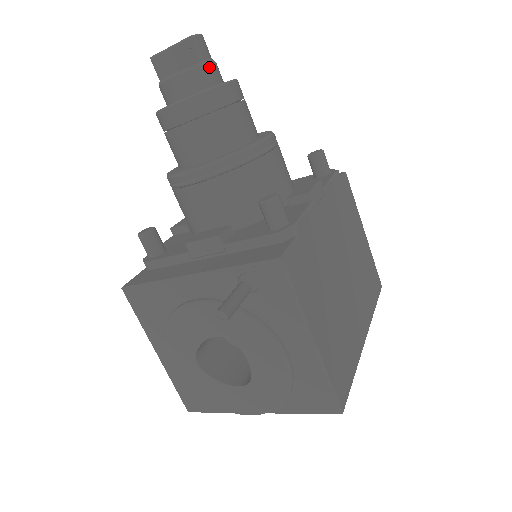
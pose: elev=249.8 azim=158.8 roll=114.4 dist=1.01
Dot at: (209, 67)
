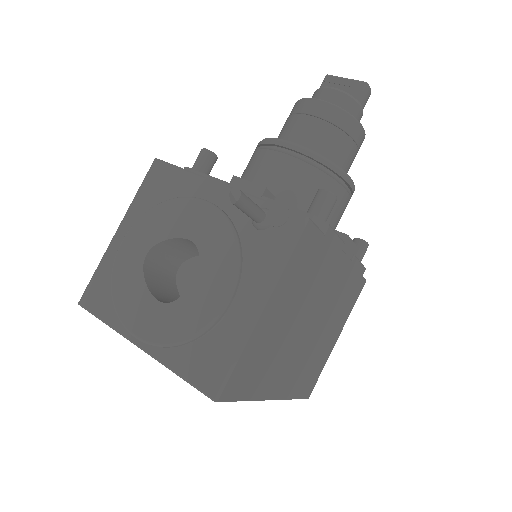
Dot at: (359, 109)
